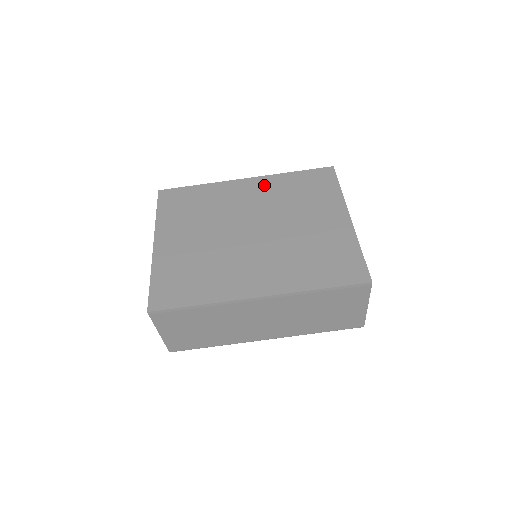
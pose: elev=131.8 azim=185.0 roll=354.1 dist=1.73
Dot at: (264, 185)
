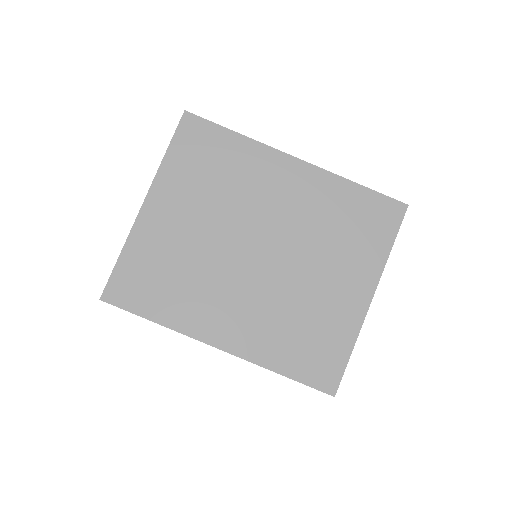
Dot at: (311, 185)
